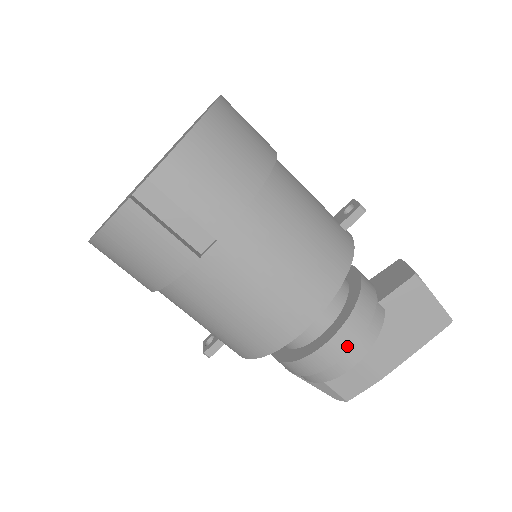
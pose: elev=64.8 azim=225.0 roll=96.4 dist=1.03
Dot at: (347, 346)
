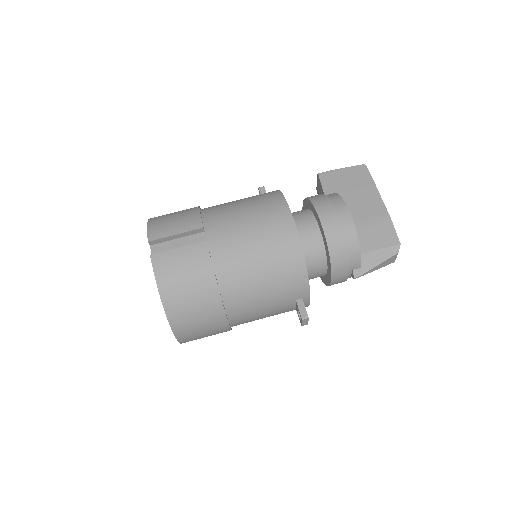
Dot at: (329, 207)
